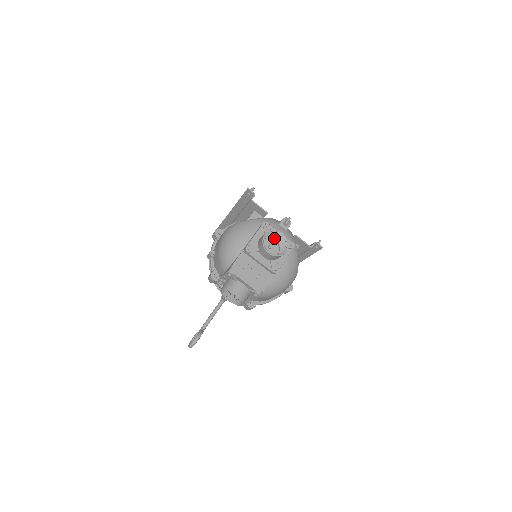
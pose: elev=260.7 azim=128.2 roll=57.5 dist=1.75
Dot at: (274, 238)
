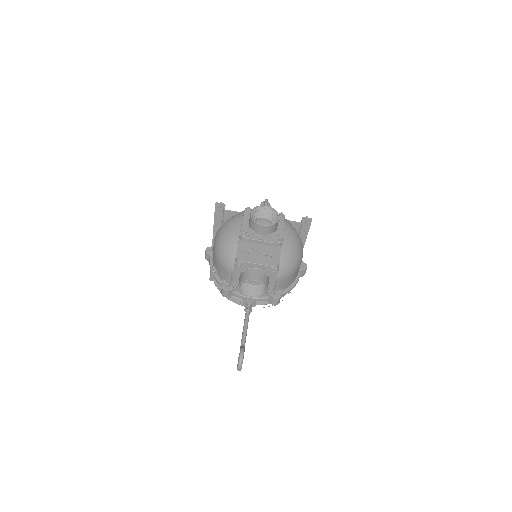
Dot at: (262, 218)
